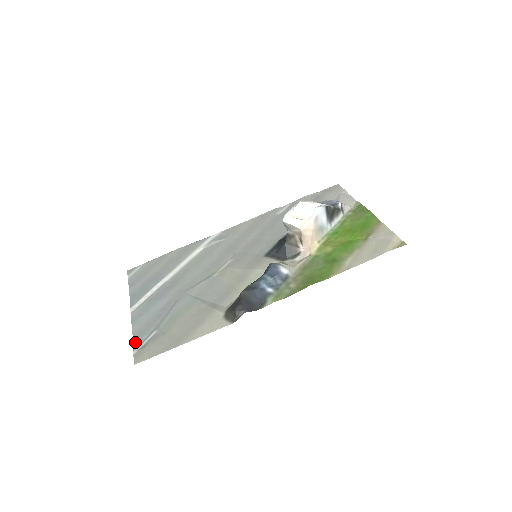
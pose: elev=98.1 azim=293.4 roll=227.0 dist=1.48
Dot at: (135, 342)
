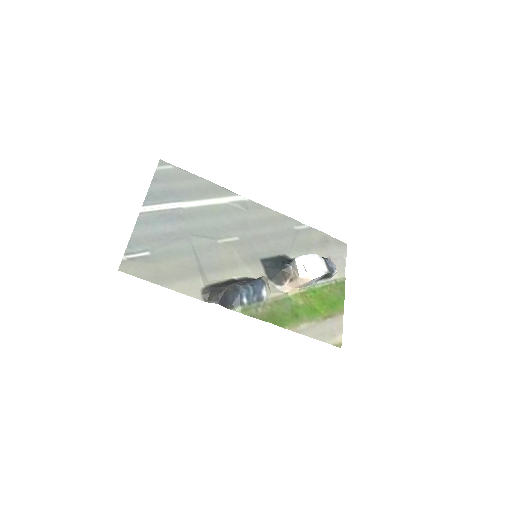
Dot at: (129, 247)
